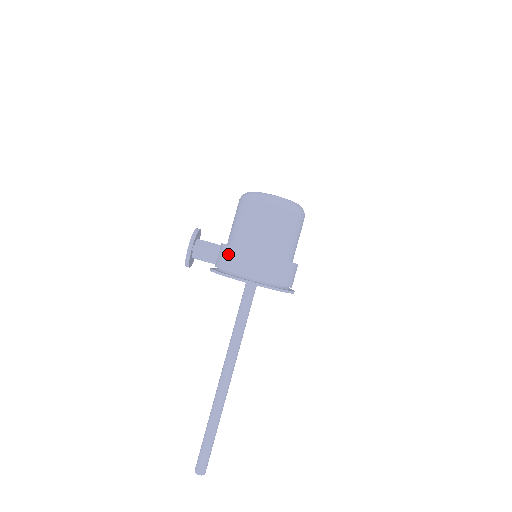
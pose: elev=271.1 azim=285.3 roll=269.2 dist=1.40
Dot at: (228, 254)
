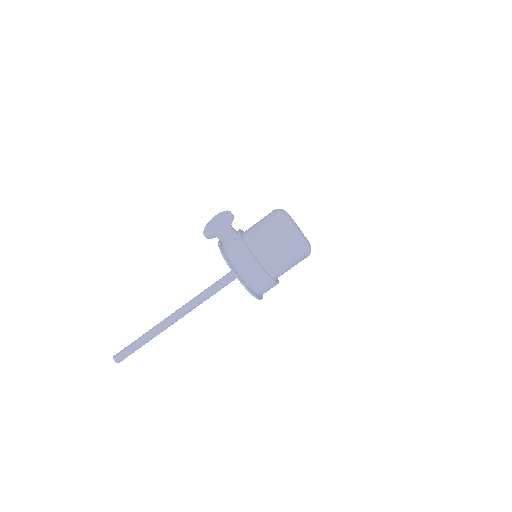
Dot at: (245, 257)
